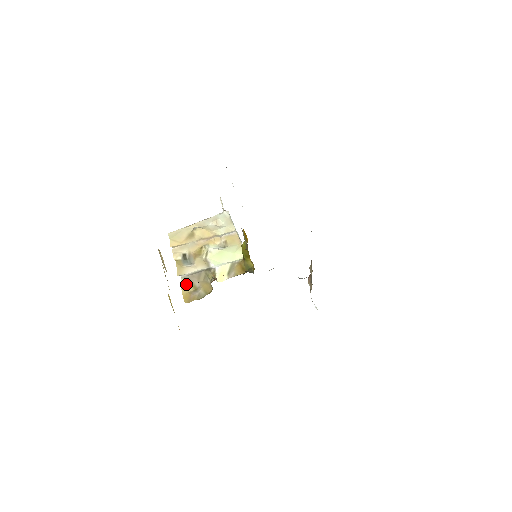
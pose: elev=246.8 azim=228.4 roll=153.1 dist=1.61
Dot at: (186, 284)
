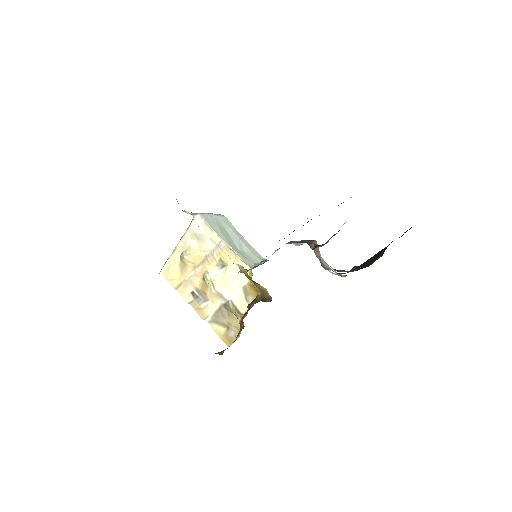
Dot at: (216, 327)
